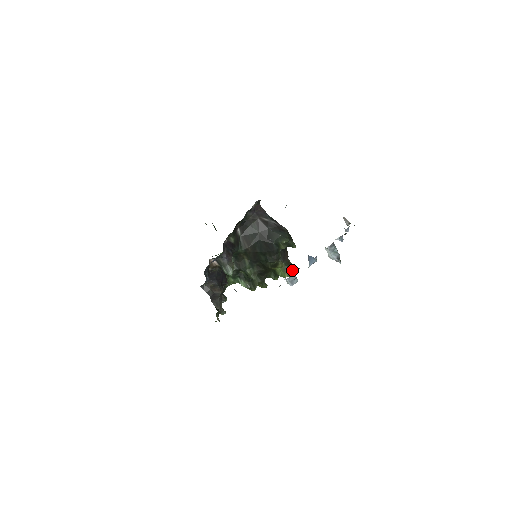
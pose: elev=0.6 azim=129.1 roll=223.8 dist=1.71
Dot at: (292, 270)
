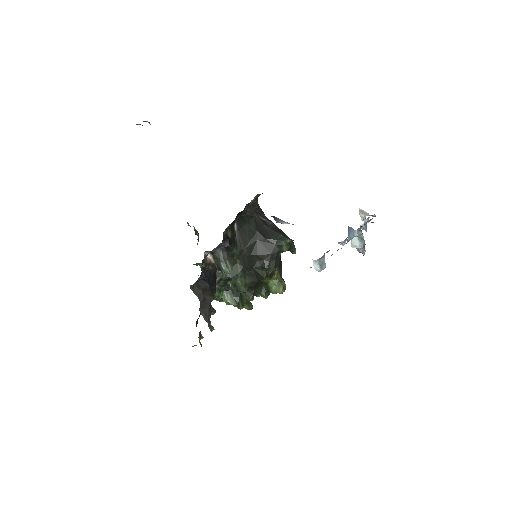
Dot at: occluded
